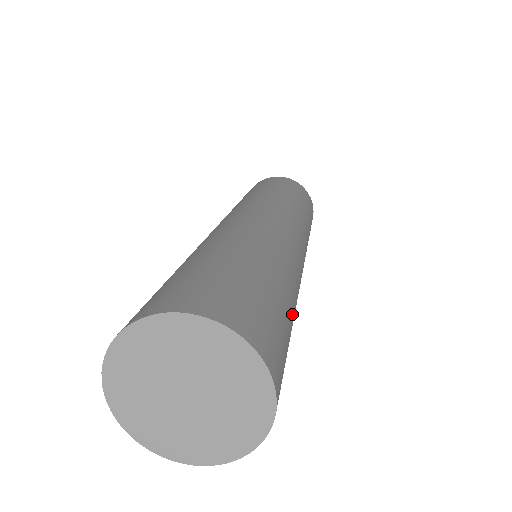
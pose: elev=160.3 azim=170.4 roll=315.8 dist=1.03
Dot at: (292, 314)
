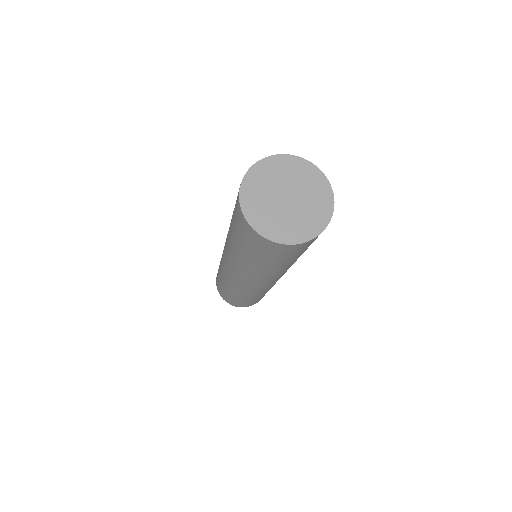
Dot at: occluded
